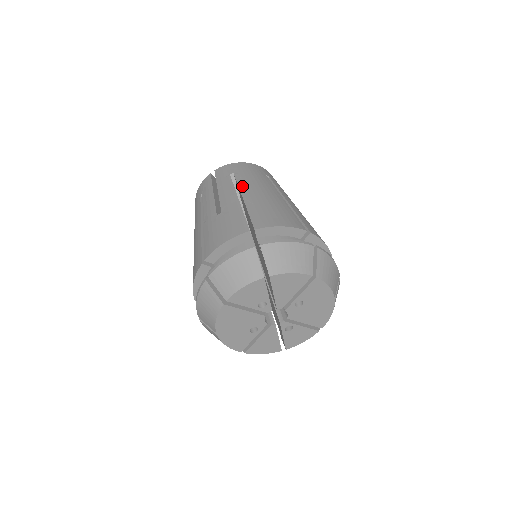
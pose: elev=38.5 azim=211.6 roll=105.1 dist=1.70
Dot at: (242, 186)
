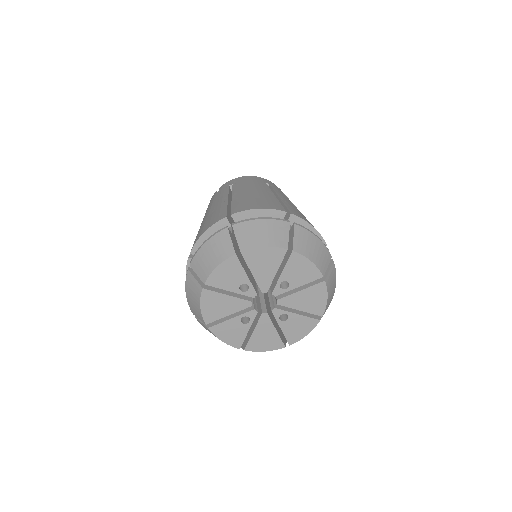
Dot at: (235, 190)
